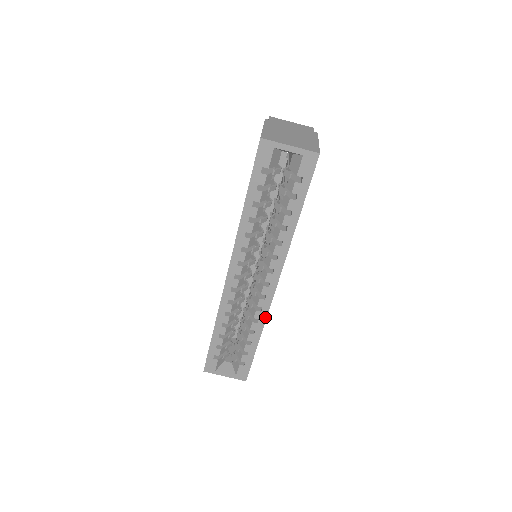
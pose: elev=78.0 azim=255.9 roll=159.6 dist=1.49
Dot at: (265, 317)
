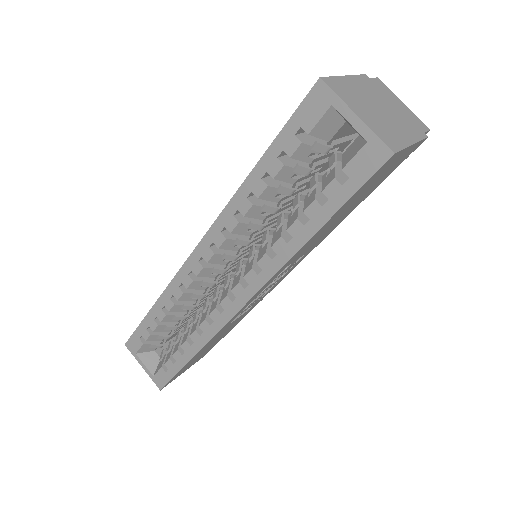
Dot at: (212, 335)
